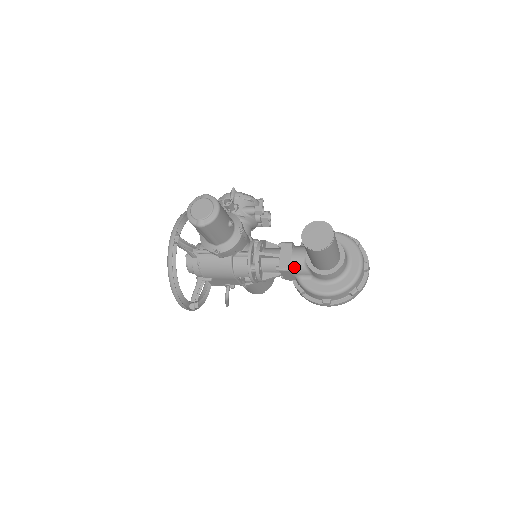
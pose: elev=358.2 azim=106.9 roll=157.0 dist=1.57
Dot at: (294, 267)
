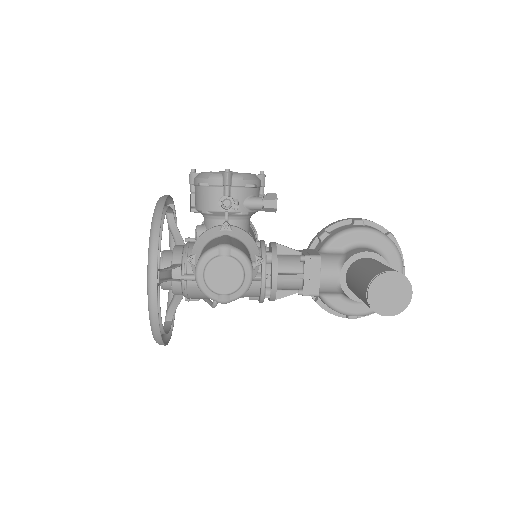
Dot at: (322, 289)
